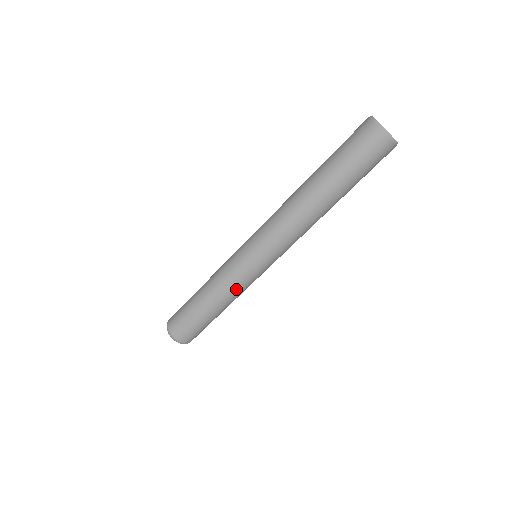
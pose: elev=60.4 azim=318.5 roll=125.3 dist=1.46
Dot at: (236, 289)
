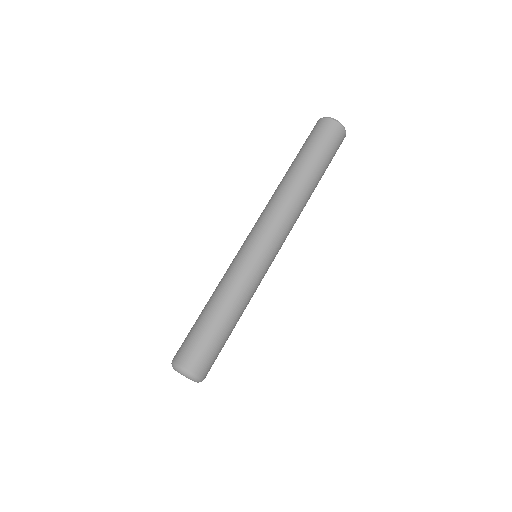
Dot at: (251, 291)
